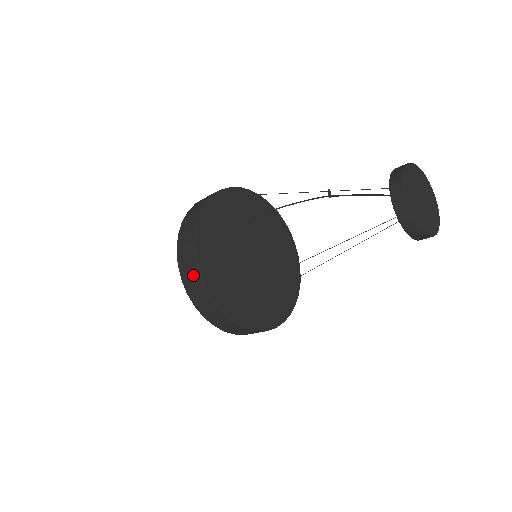
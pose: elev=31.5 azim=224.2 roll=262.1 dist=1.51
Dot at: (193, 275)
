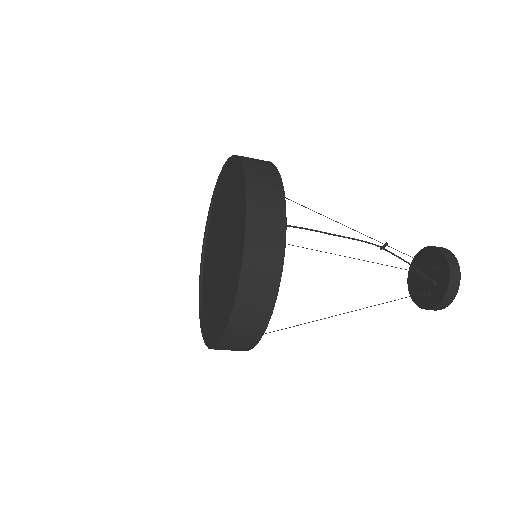
Dot at: (248, 340)
